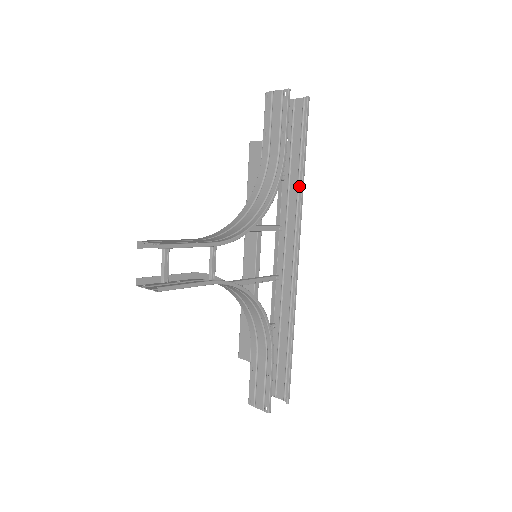
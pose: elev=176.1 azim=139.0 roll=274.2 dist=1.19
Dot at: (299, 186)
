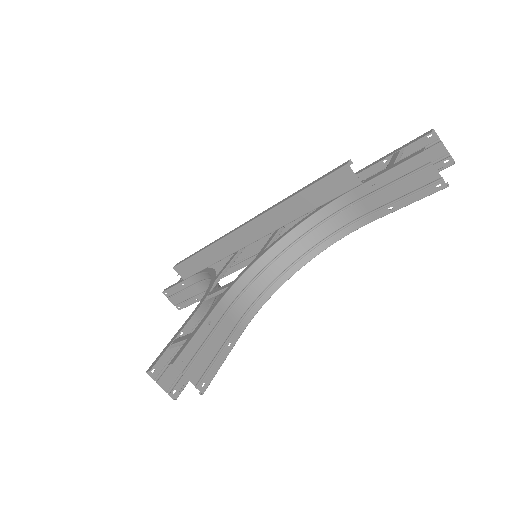
Dot at: occluded
